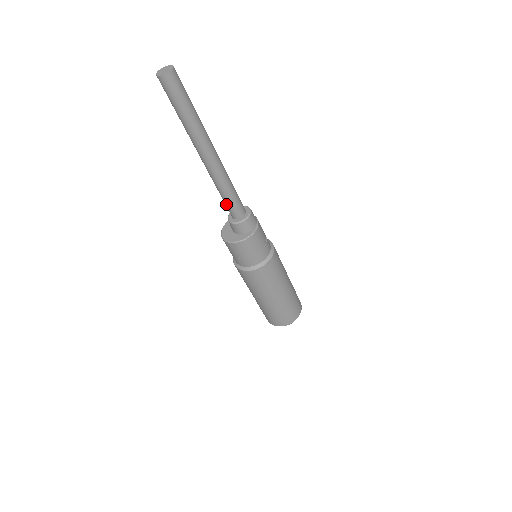
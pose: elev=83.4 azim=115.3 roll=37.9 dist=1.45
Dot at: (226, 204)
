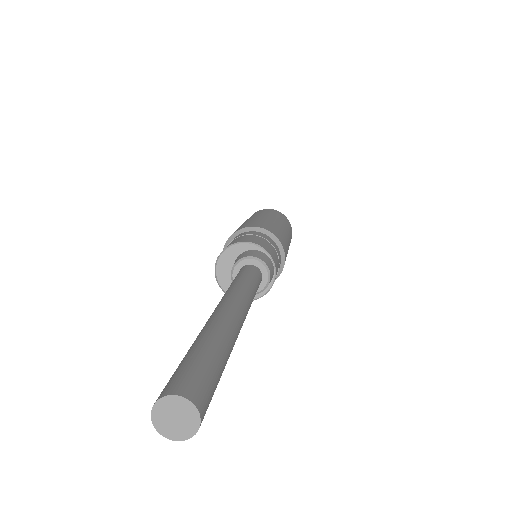
Dot at: occluded
